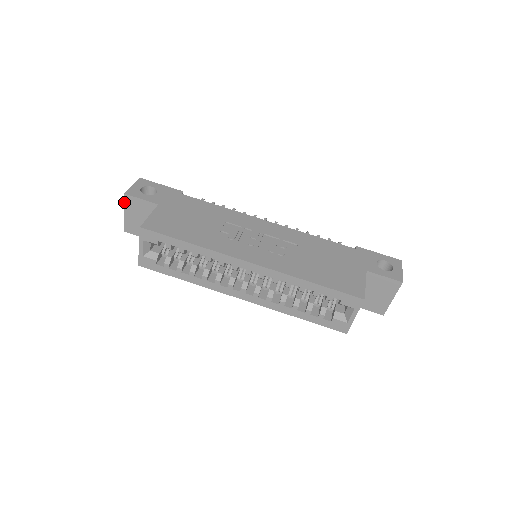
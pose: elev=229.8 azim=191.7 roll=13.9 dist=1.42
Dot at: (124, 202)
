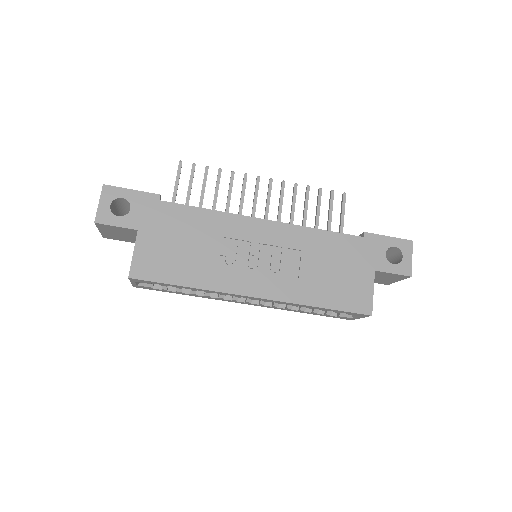
Dot at: (96, 226)
